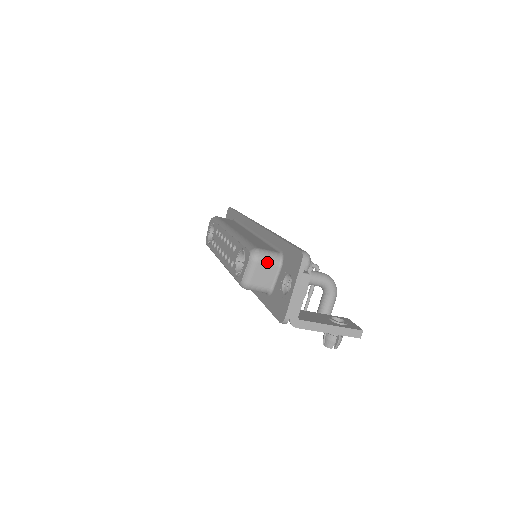
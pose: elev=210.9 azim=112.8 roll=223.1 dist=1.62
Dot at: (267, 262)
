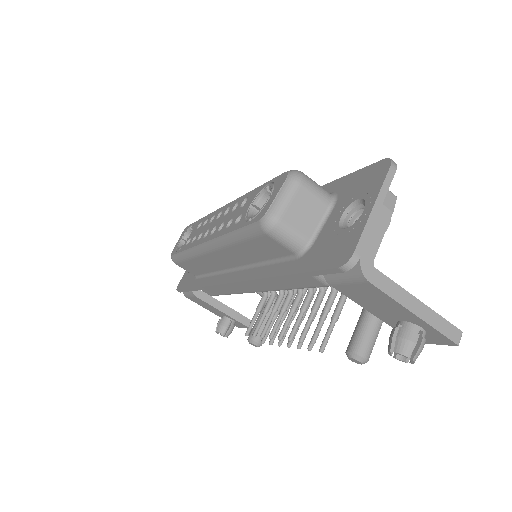
Dot at: (314, 190)
